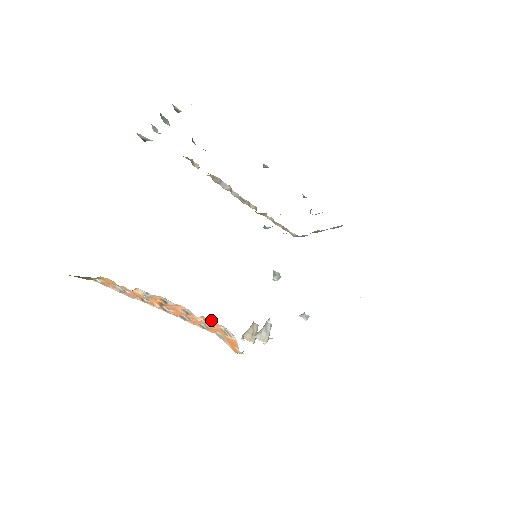
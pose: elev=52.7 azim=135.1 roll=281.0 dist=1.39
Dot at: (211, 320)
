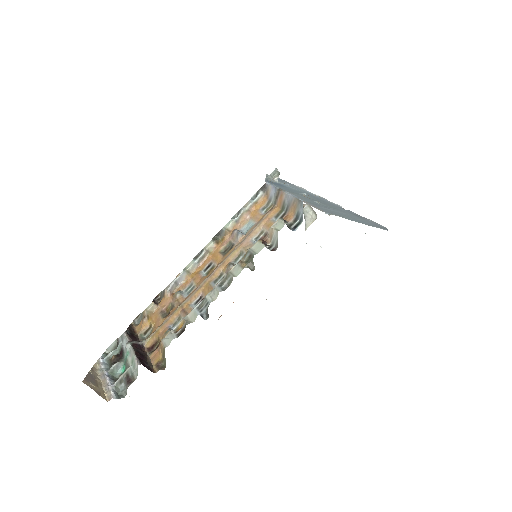
Dot at: occluded
